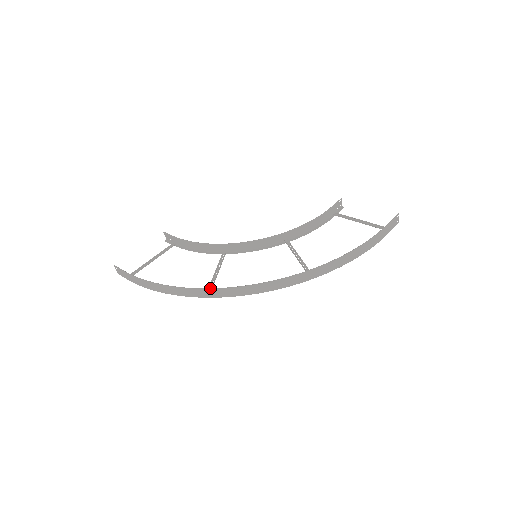
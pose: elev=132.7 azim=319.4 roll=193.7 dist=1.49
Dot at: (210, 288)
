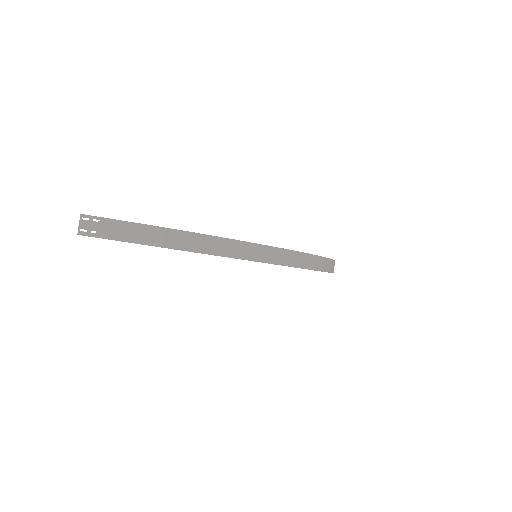
Dot at: occluded
